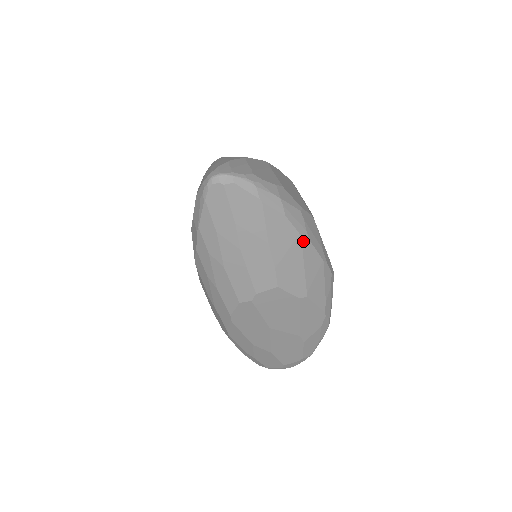
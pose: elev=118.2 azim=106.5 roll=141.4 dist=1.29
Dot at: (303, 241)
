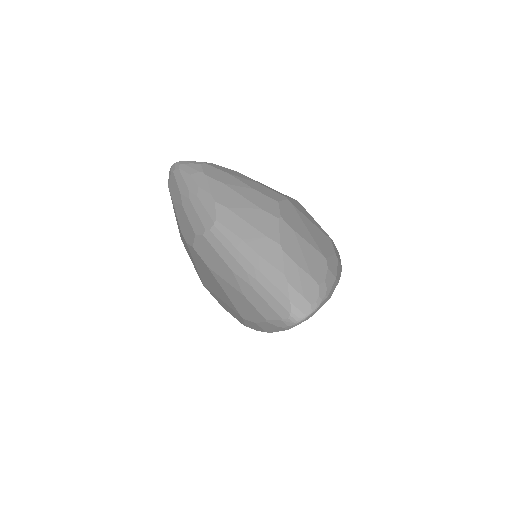
Dot at: occluded
